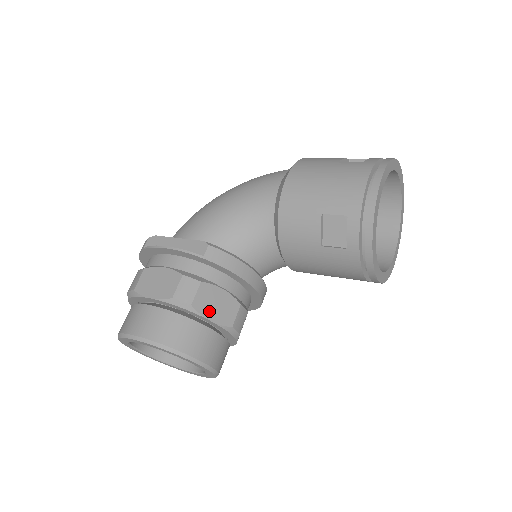
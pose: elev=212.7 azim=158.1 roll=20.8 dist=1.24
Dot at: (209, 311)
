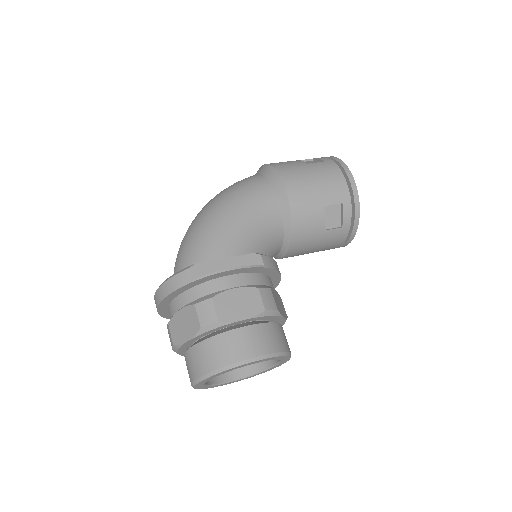
Dot at: (281, 310)
